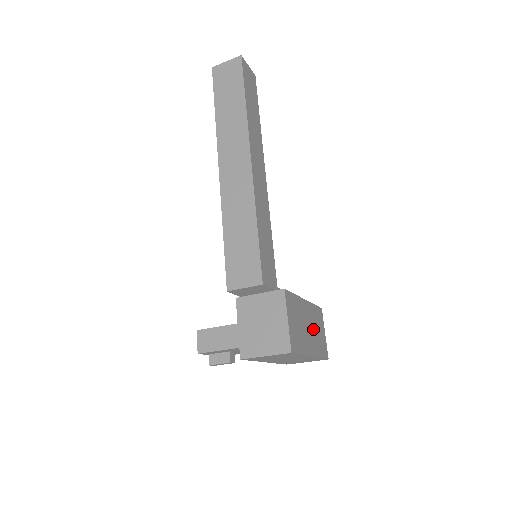
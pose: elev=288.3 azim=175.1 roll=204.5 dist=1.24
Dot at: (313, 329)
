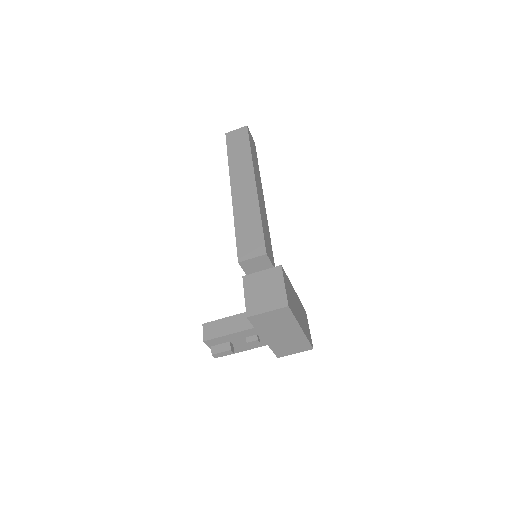
Dot at: (301, 315)
